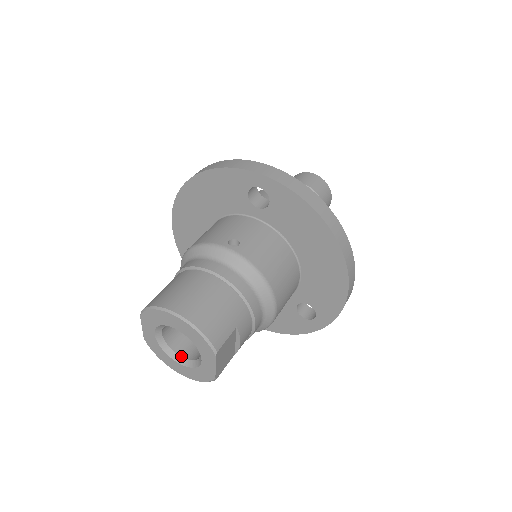
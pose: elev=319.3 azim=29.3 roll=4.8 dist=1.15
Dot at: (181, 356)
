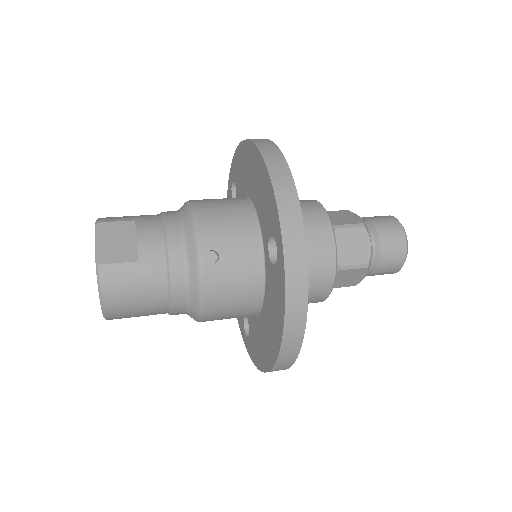
Dot at: occluded
